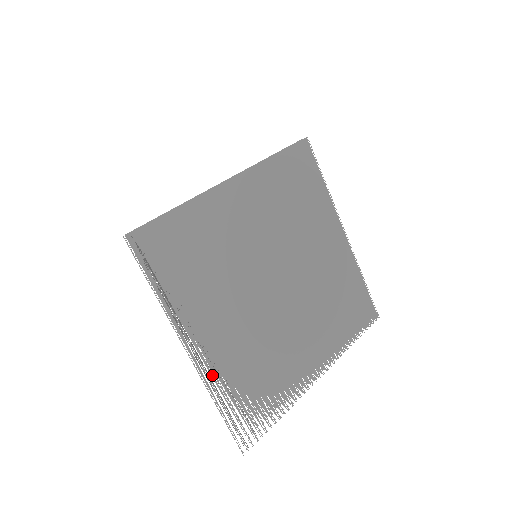
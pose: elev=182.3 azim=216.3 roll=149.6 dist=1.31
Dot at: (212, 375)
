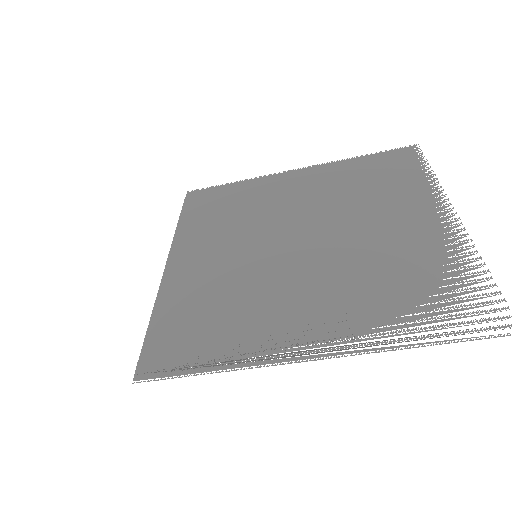
Dot at: occluded
